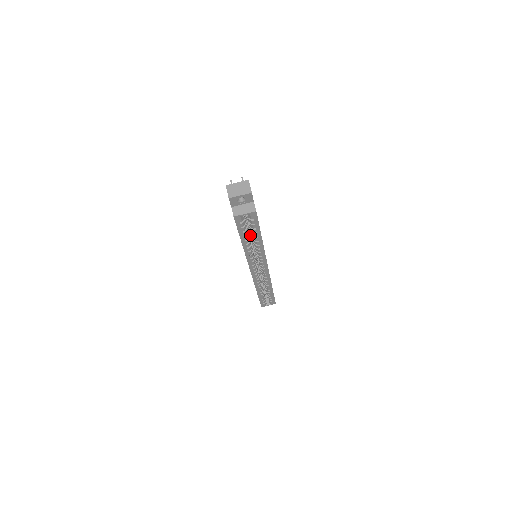
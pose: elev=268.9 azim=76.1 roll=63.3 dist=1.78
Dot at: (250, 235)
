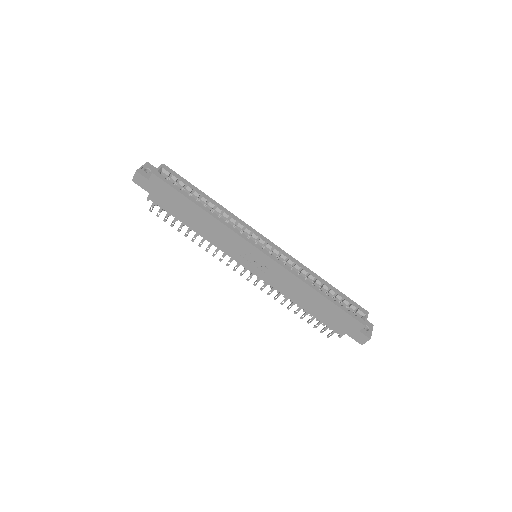
Dot at: occluded
